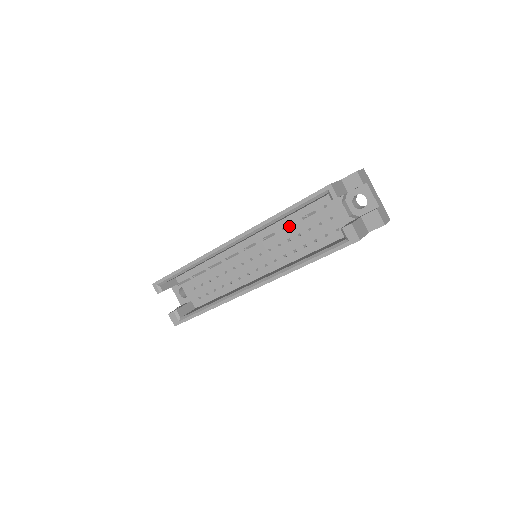
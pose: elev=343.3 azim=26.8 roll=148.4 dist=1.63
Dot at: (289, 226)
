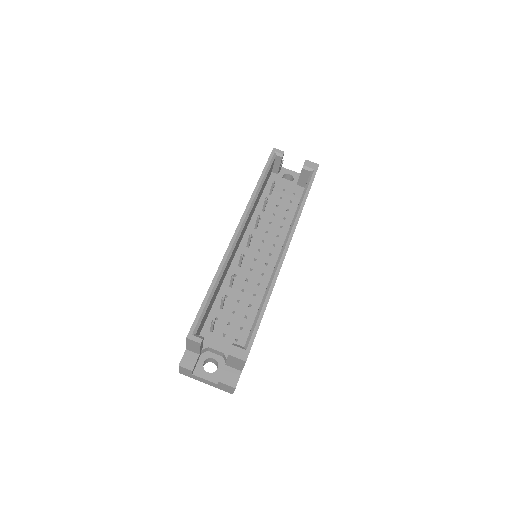
Dot at: (266, 202)
